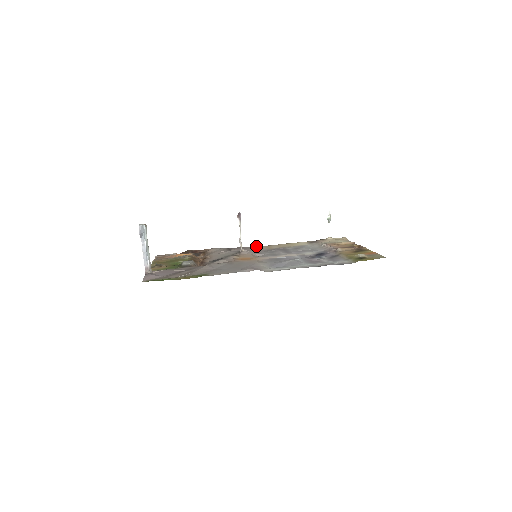
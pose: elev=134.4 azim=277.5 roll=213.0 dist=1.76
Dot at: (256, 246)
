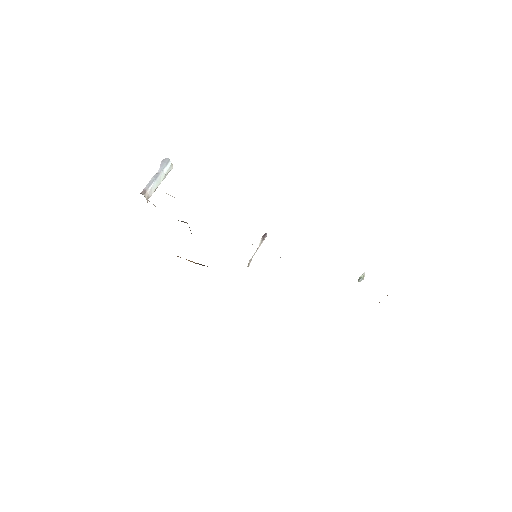
Dot at: occluded
